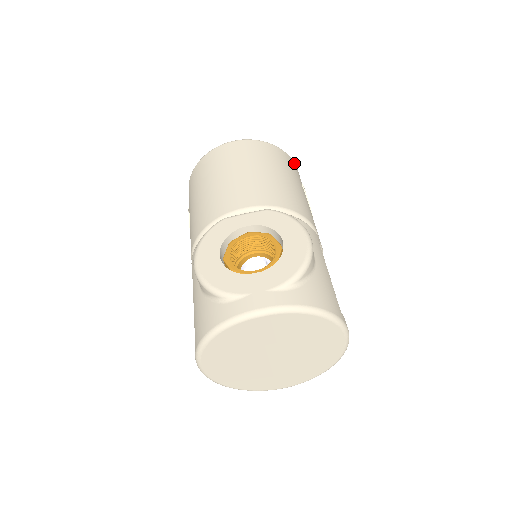
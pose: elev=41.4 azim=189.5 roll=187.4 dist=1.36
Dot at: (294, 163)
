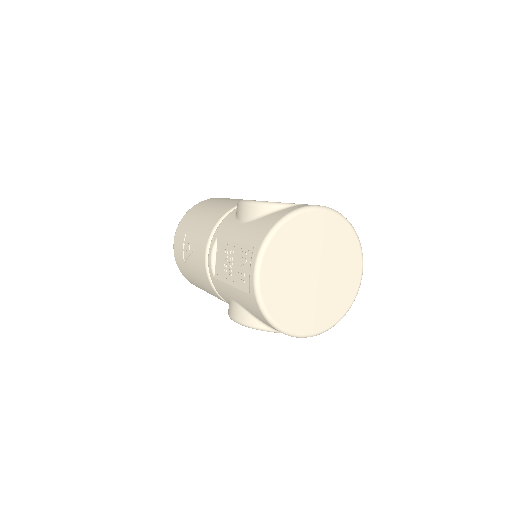
Dot at: occluded
